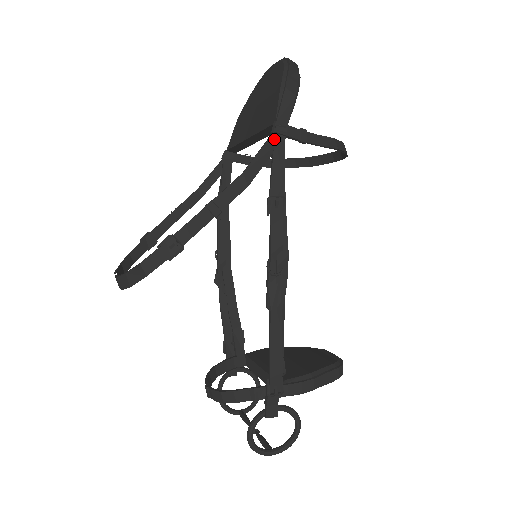
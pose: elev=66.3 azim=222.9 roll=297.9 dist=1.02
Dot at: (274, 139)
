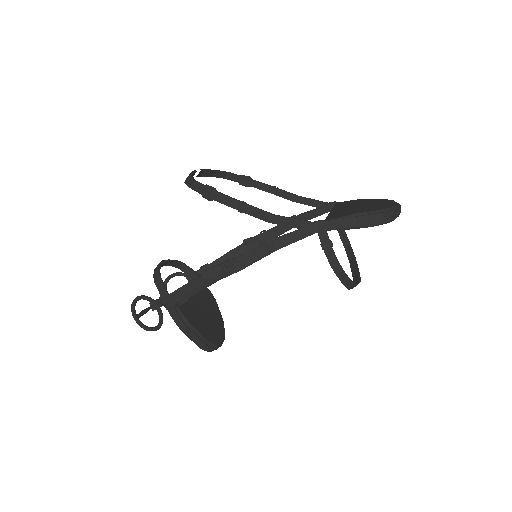
Dot at: (310, 225)
